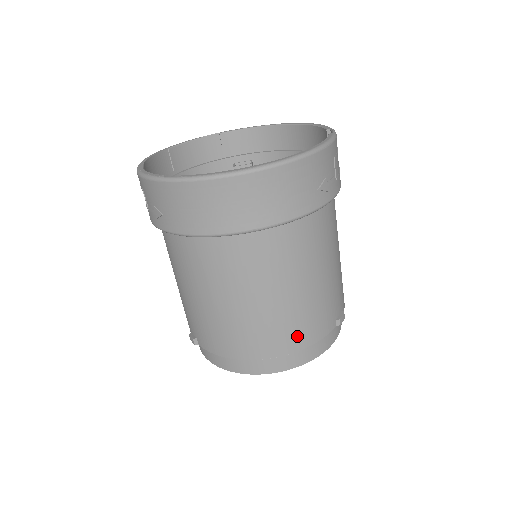
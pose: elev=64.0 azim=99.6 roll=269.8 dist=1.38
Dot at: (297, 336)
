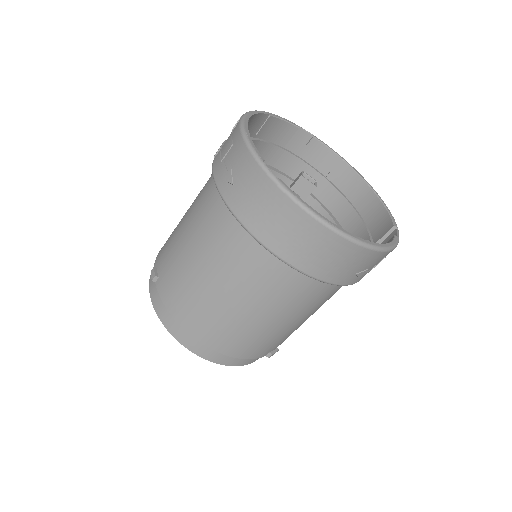
Dot at: (237, 347)
